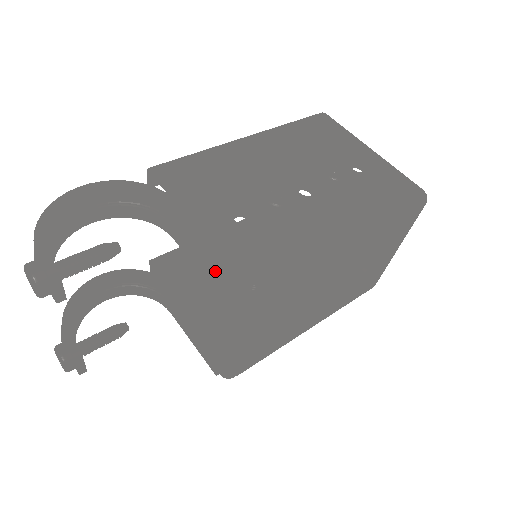
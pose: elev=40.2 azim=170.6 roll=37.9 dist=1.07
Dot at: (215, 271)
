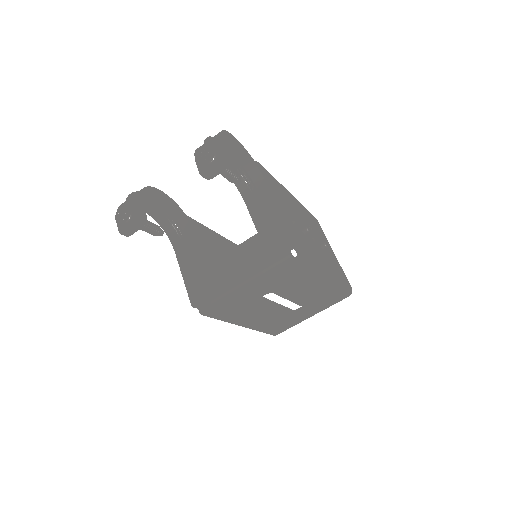
Dot at: (277, 234)
